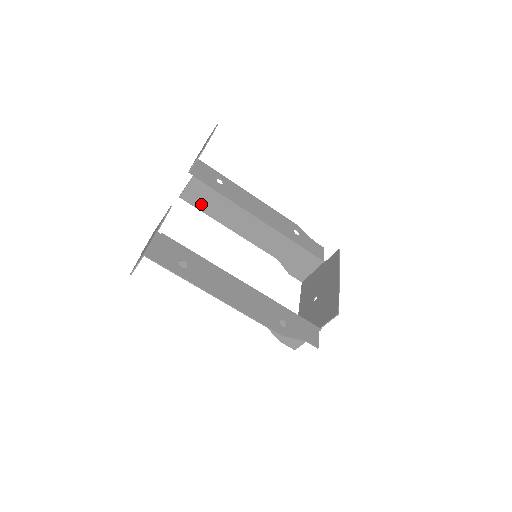
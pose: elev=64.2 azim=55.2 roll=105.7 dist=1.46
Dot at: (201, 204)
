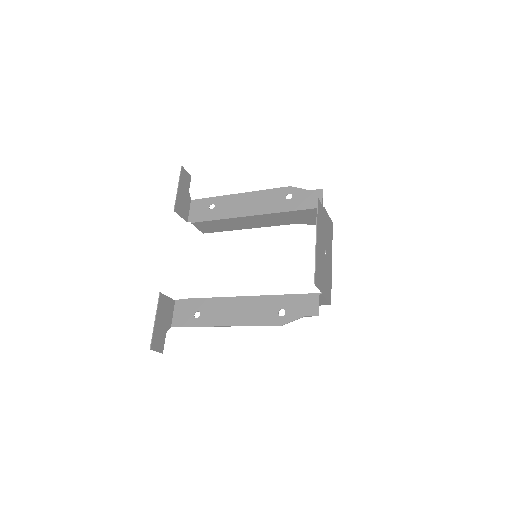
Dot at: (216, 229)
